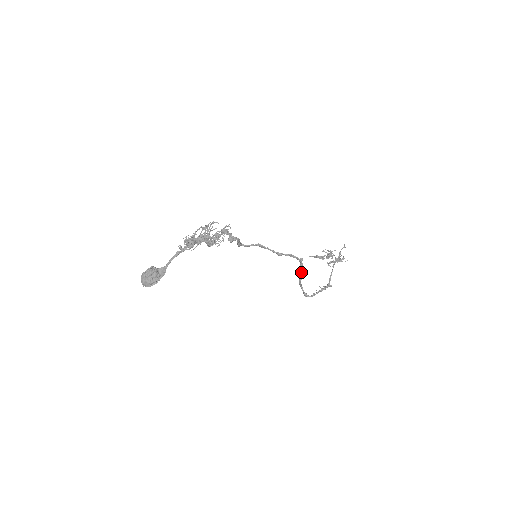
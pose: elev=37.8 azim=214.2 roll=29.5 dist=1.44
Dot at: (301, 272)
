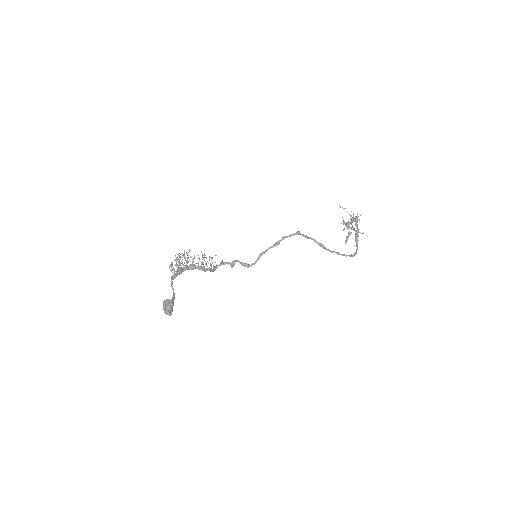
Dot at: (315, 242)
